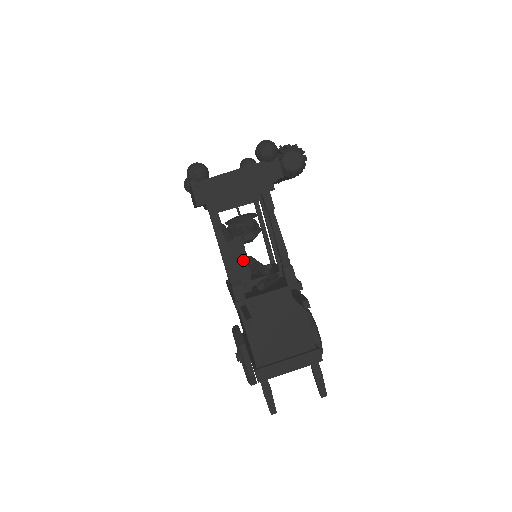
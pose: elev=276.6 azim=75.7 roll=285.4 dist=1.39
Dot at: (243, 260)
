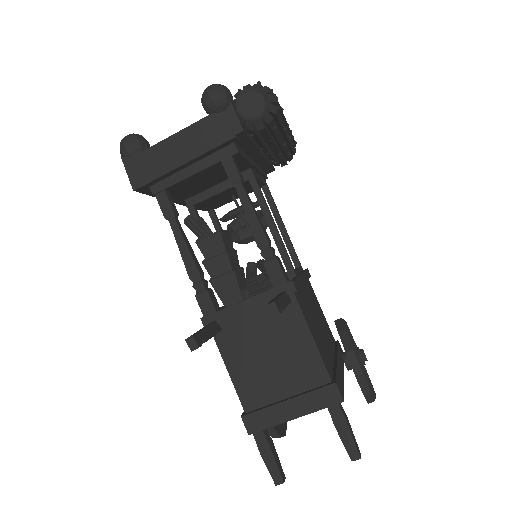
Dot at: (224, 260)
